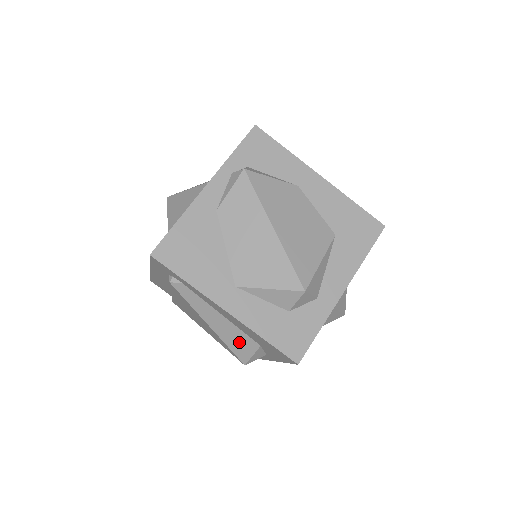
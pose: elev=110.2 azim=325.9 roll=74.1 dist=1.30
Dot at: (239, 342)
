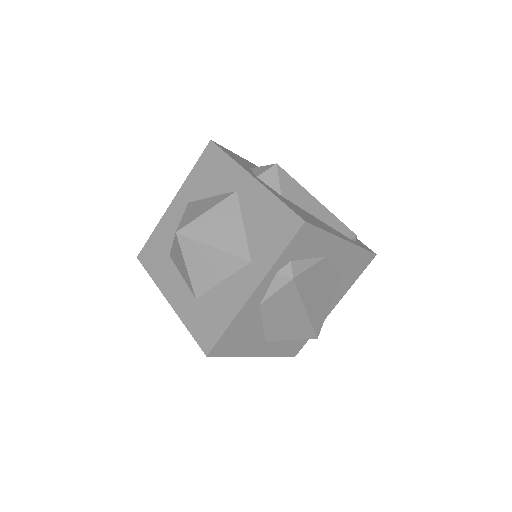
Dot at: occluded
